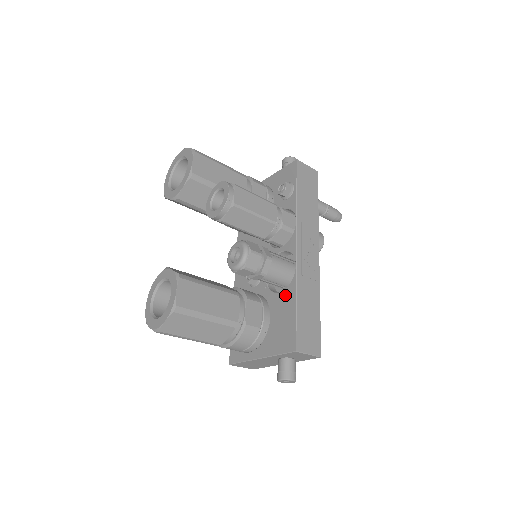
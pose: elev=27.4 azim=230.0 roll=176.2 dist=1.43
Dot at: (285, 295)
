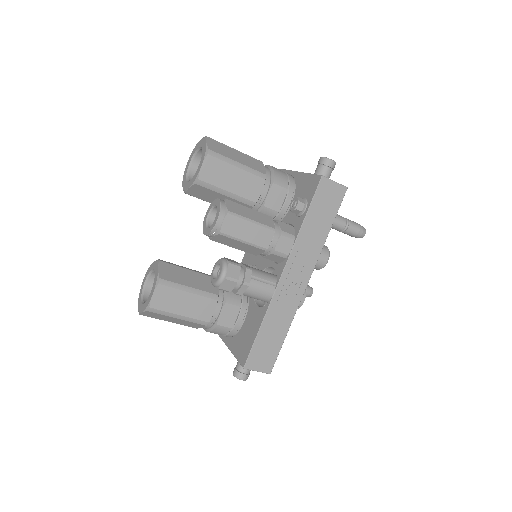
Dot at: (258, 313)
